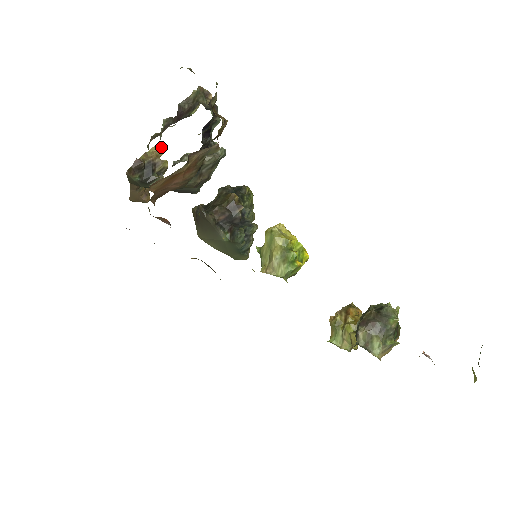
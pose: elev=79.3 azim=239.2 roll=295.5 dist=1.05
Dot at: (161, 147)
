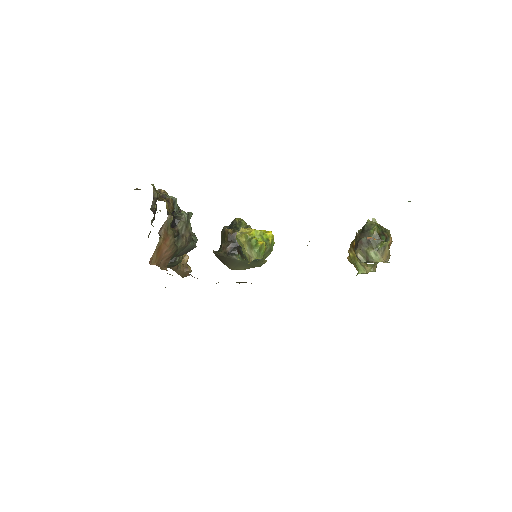
Dot at: occluded
